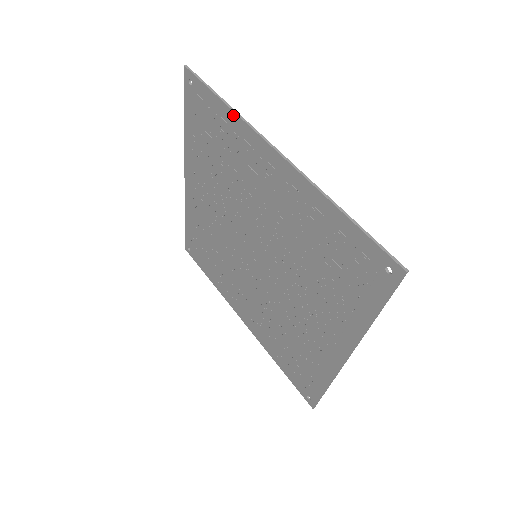
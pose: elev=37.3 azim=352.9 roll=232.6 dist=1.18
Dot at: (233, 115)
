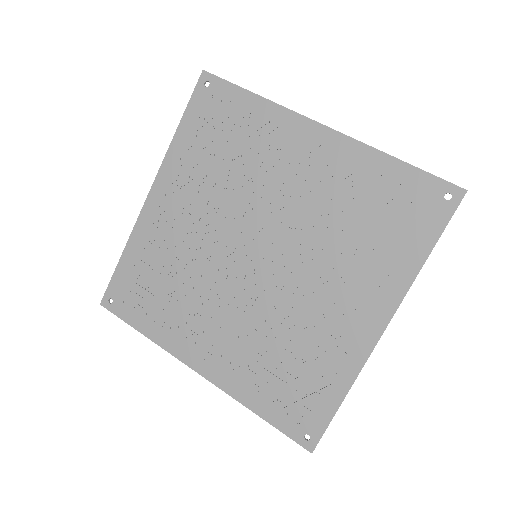
Dot at: (267, 103)
